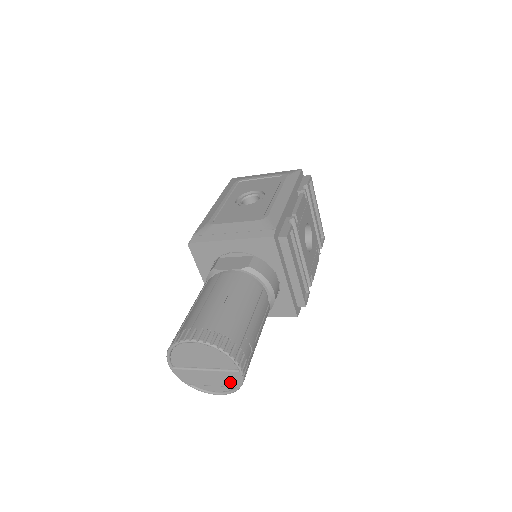
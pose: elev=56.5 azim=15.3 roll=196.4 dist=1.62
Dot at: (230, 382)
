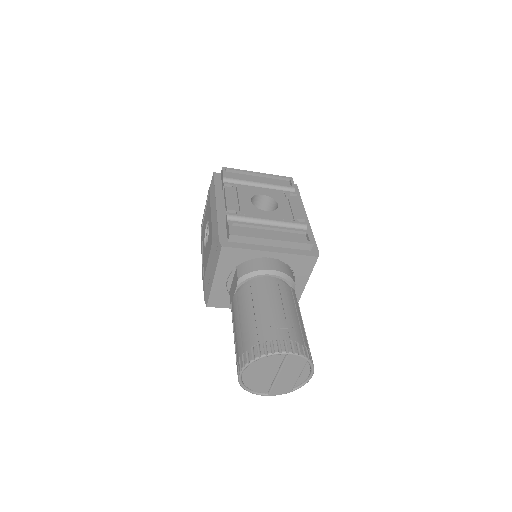
Dot at: (298, 364)
